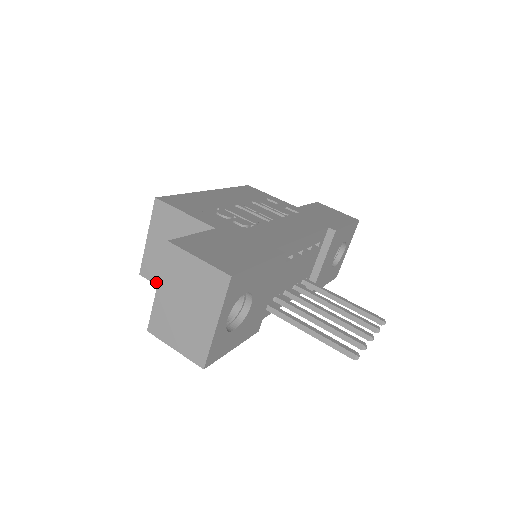
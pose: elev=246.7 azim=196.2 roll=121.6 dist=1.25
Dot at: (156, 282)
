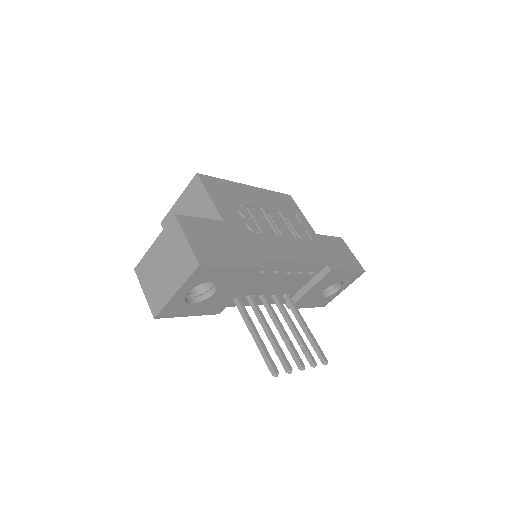
Dot at: occluded
